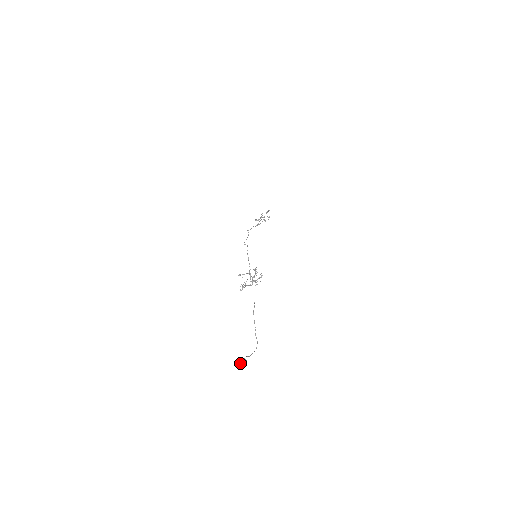
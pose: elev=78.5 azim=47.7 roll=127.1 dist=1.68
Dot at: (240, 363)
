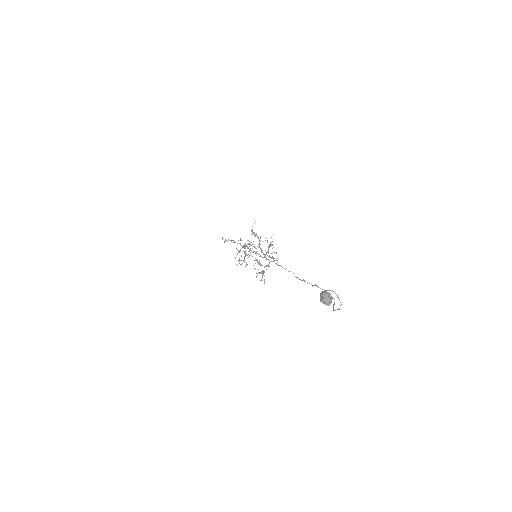
Dot at: (324, 302)
